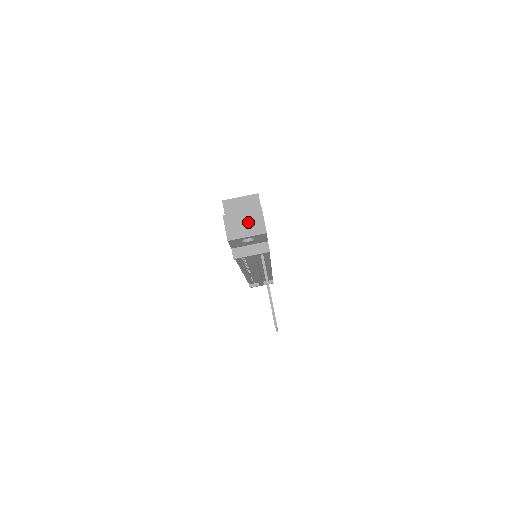
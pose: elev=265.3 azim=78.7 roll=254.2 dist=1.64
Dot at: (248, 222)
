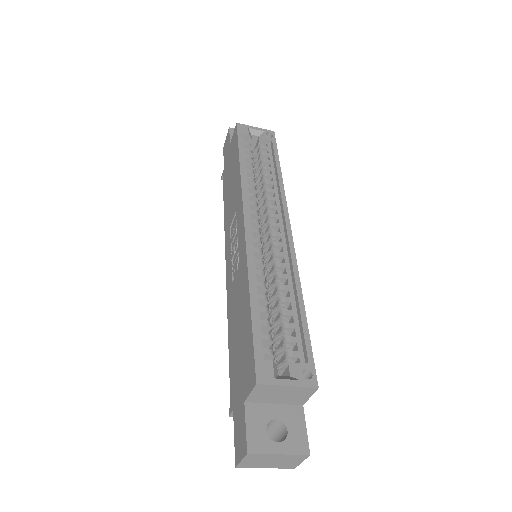
Dot at: (279, 461)
